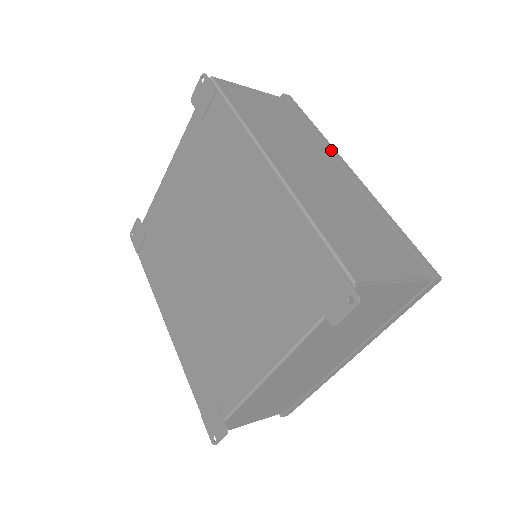
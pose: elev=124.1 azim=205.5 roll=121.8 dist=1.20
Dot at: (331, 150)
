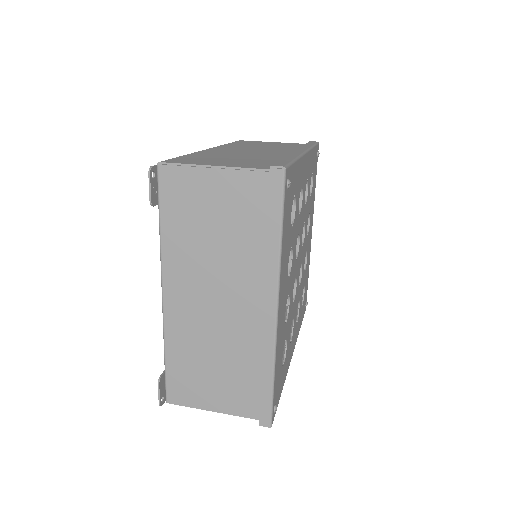
Dot at: occluded
